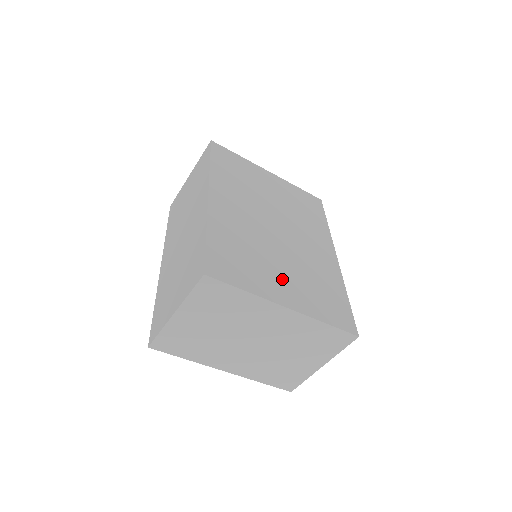
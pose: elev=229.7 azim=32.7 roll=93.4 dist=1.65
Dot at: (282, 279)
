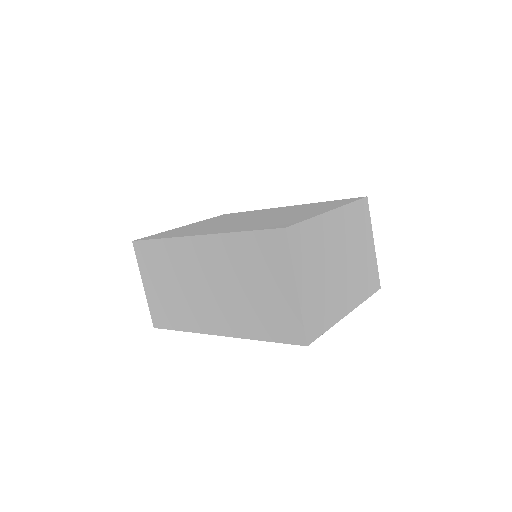
Dot at: (302, 213)
